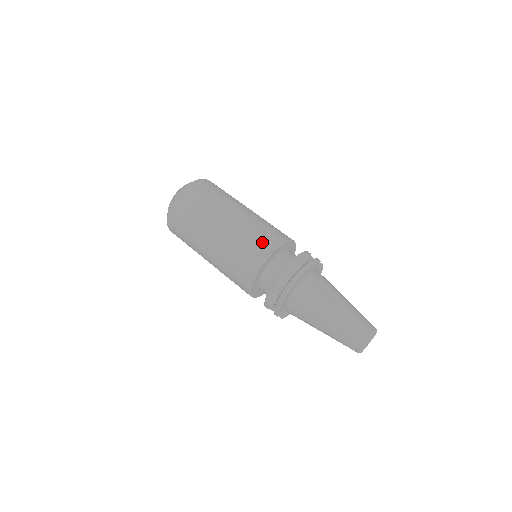
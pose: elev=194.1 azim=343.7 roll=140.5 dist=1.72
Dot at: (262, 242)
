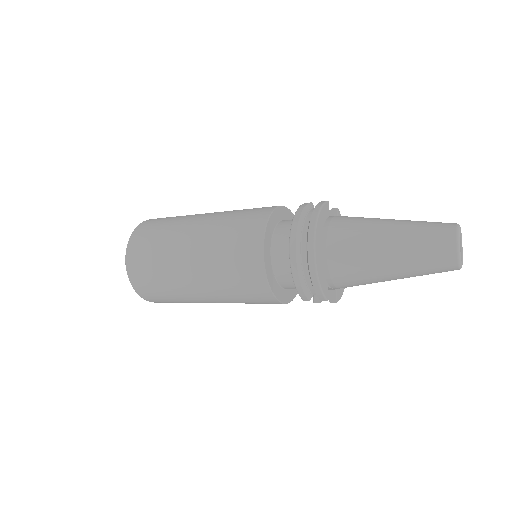
Dot at: (246, 228)
